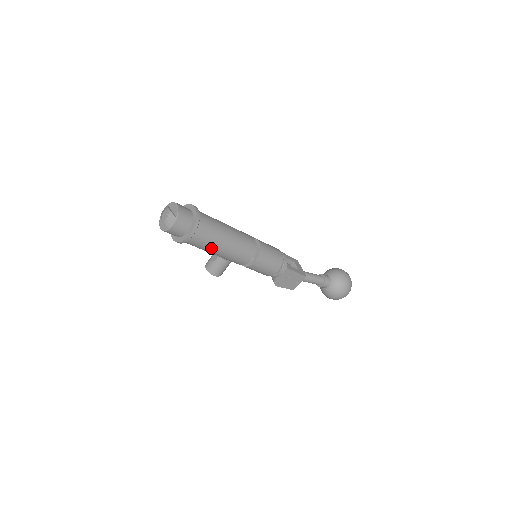
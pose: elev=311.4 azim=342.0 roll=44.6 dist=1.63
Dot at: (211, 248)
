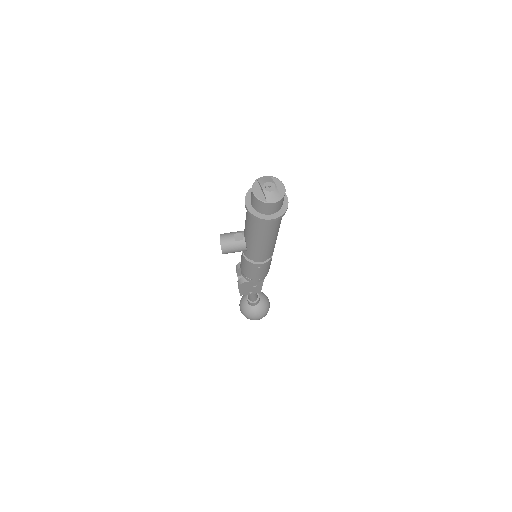
Dot at: (261, 236)
